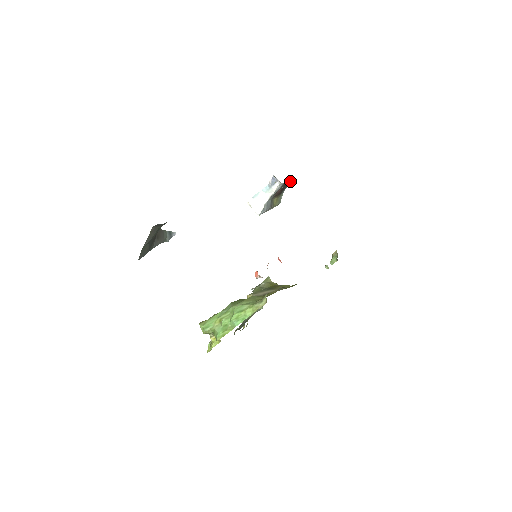
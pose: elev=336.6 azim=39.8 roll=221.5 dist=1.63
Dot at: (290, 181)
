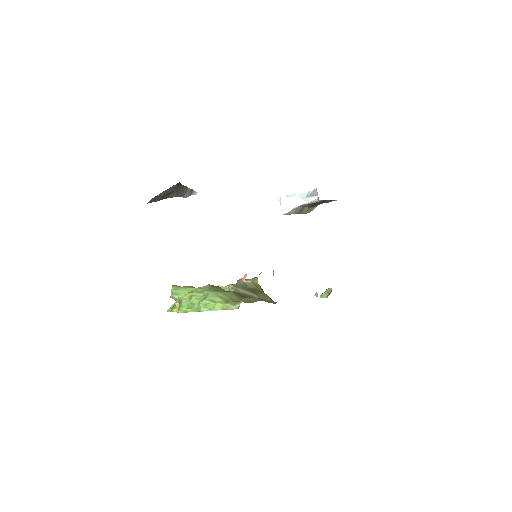
Dot at: (329, 200)
